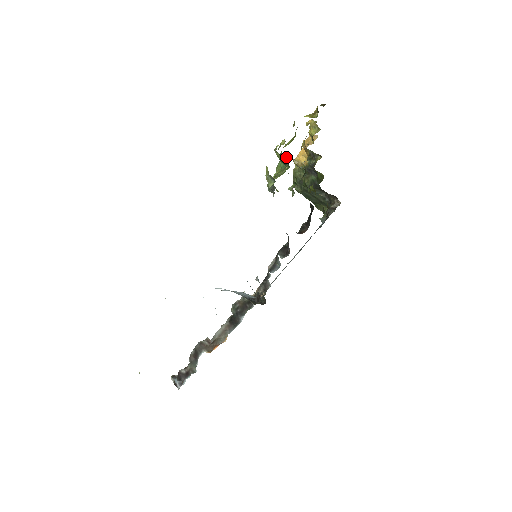
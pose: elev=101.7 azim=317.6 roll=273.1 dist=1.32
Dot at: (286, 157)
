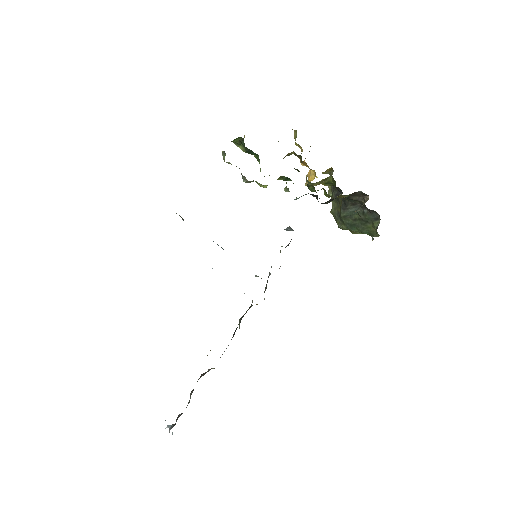
Dot at: (241, 140)
